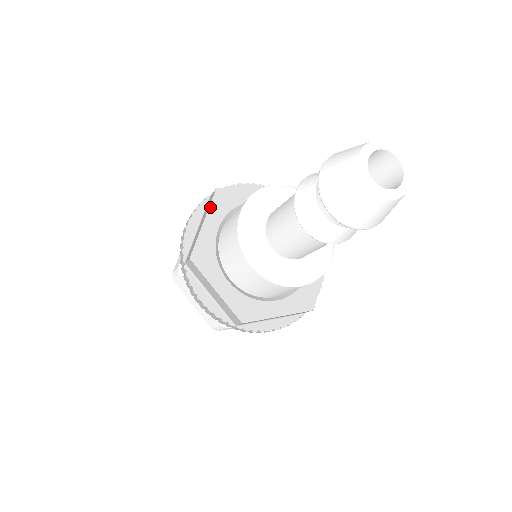
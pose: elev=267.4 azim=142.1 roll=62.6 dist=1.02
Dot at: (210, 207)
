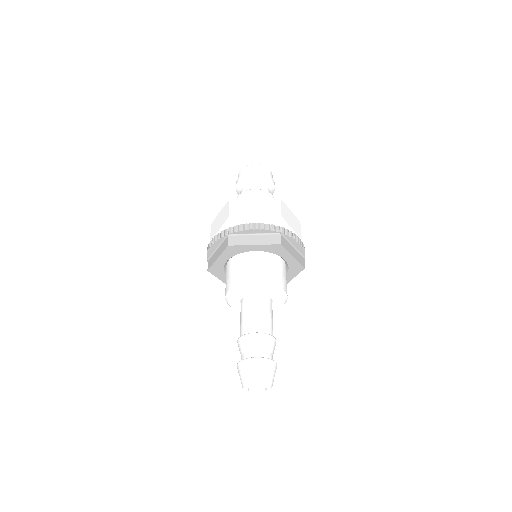
Dot at: (216, 276)
